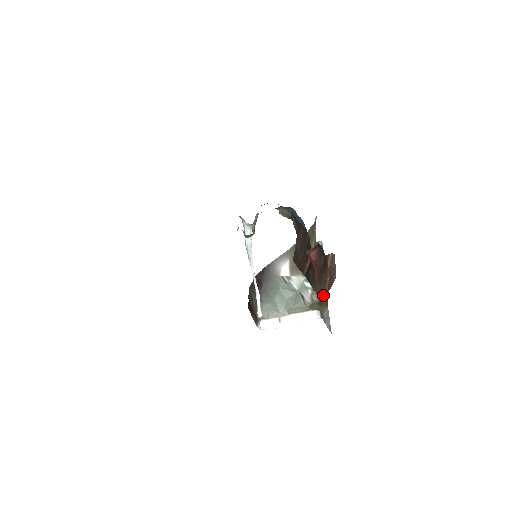
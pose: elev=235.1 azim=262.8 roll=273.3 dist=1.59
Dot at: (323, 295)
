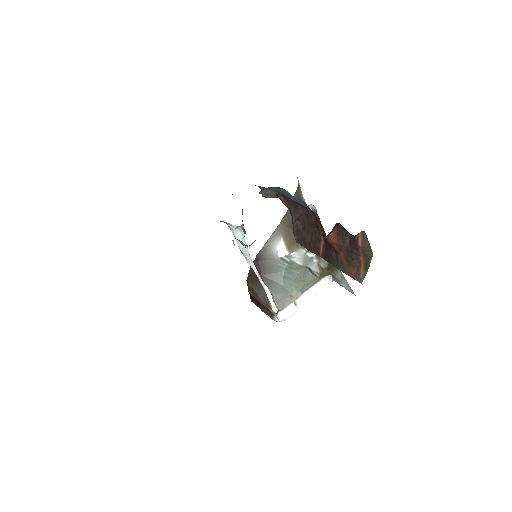
Dot at: (361, 277)
